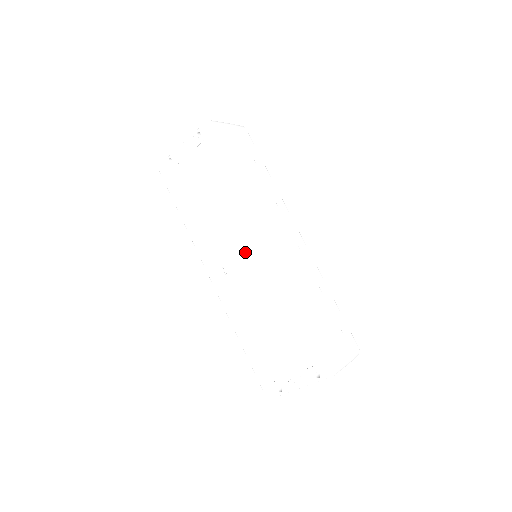
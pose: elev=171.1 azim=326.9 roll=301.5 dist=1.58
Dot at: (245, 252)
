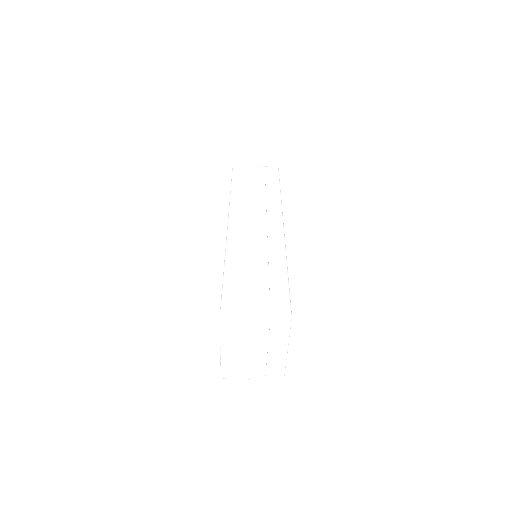
Dot at: occluded
